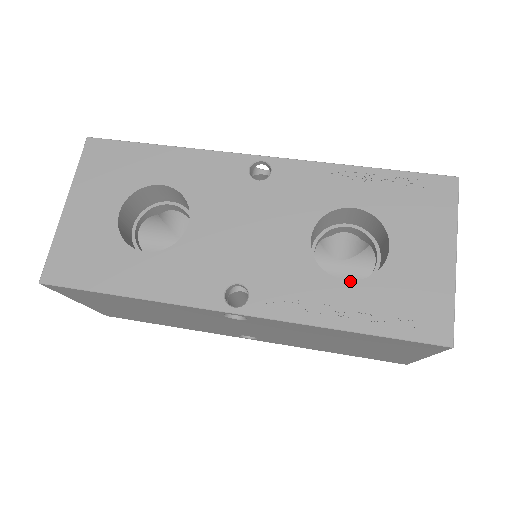
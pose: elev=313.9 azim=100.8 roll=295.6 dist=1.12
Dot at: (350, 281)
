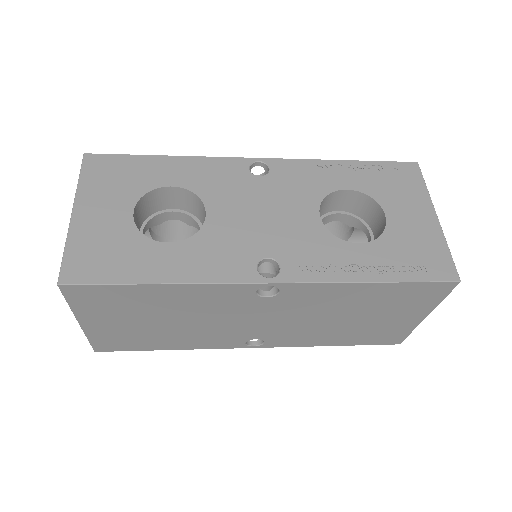
Dot at: (363, 243)
